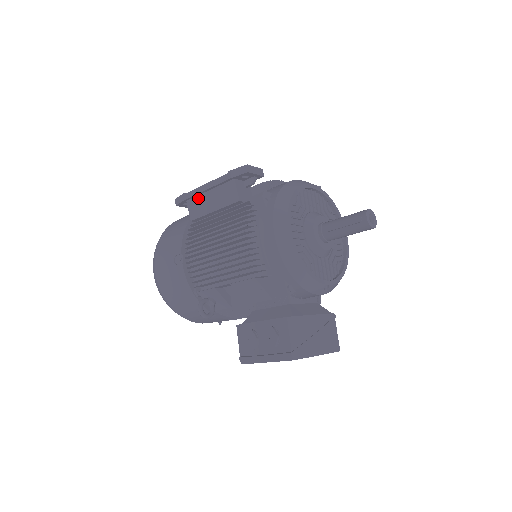
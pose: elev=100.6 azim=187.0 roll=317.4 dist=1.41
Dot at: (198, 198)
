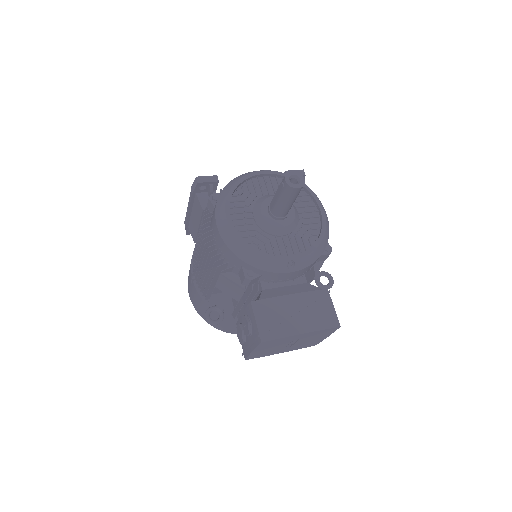
Dot at: (190, 221)
